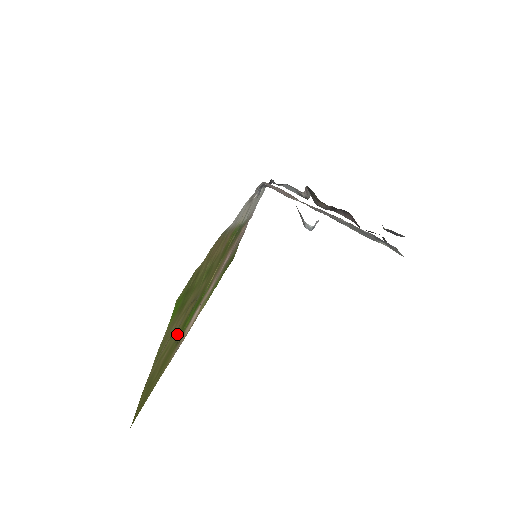
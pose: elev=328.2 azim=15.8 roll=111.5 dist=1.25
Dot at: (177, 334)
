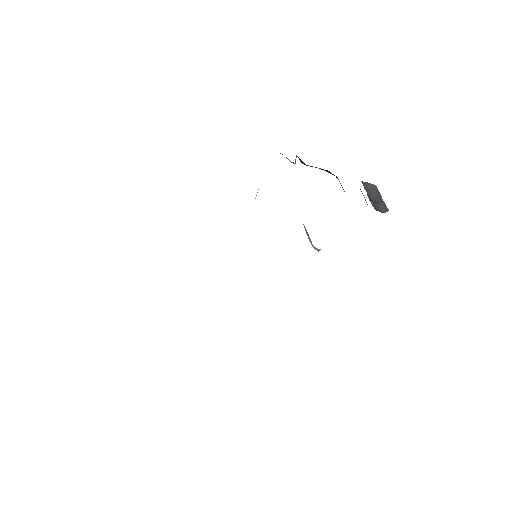
Dot at: occluded
